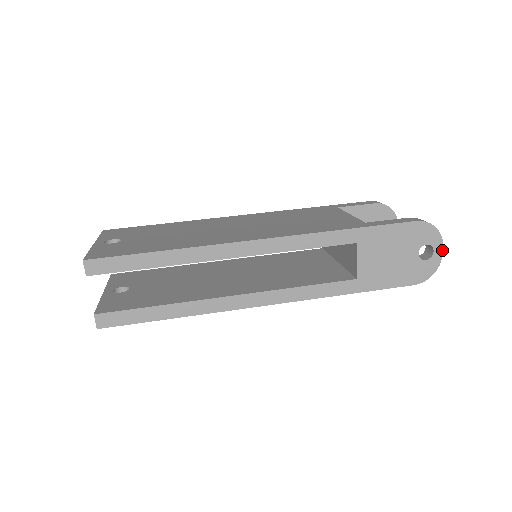
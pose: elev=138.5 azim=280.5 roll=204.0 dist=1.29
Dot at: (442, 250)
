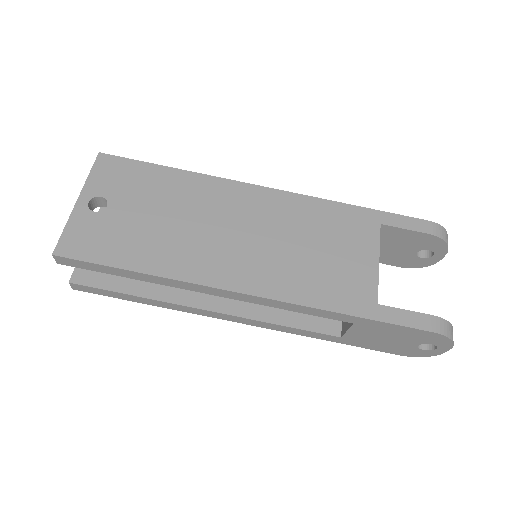
Dot at: occluded
